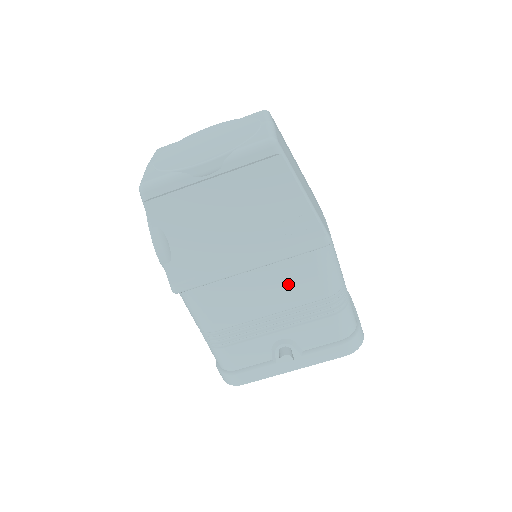
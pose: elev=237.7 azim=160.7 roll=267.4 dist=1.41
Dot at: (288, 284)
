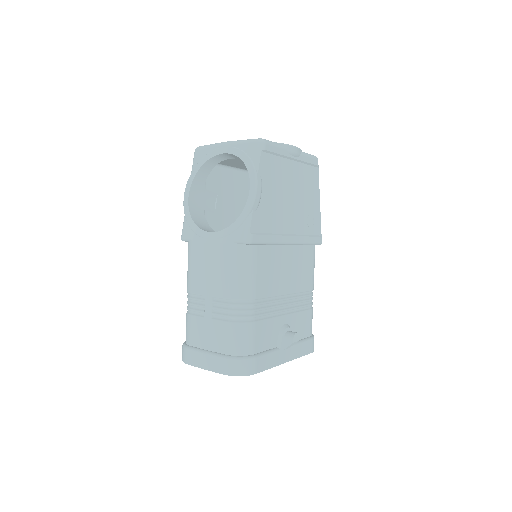
Dot at: (300, 268)
